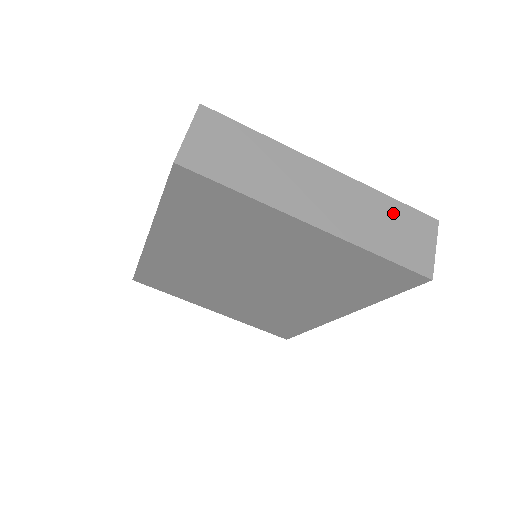
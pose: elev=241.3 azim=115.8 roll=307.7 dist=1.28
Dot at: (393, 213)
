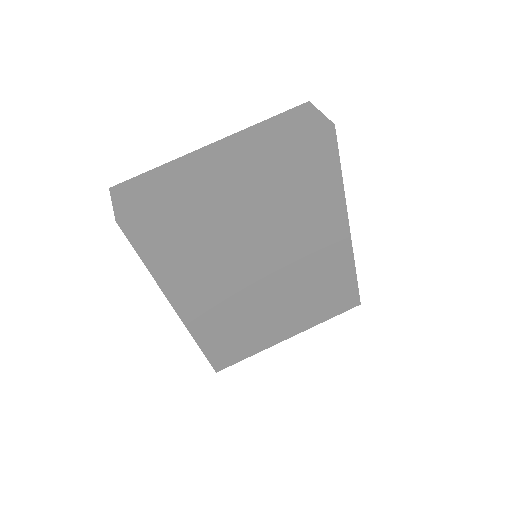
Dot at: (274, 124)
